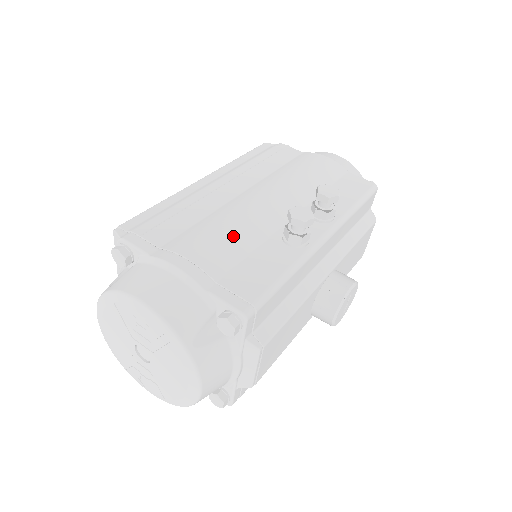
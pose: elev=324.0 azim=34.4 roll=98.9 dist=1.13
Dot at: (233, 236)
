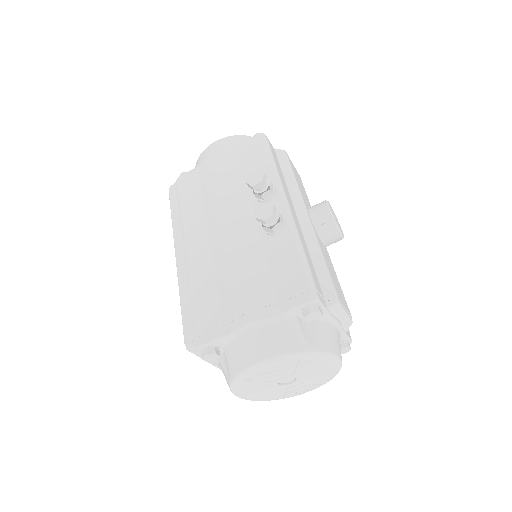
Dot at: (247, 269)
